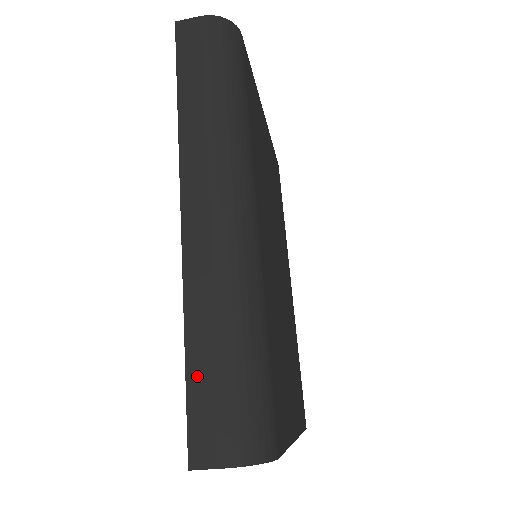
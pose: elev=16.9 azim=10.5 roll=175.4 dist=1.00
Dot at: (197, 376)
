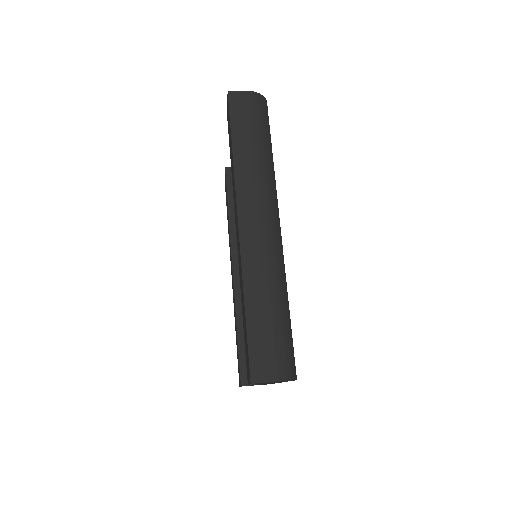
Dot at: (254, 328)
